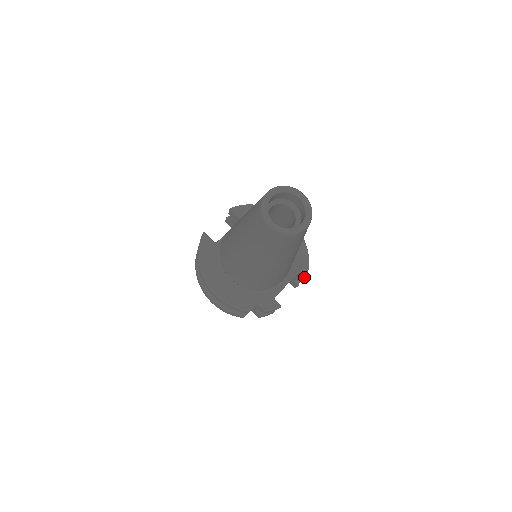
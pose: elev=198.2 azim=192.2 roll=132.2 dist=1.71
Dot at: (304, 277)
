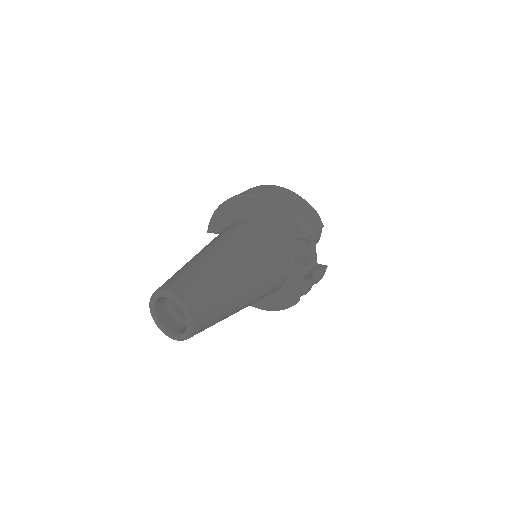
Dot at: (303, 239)
